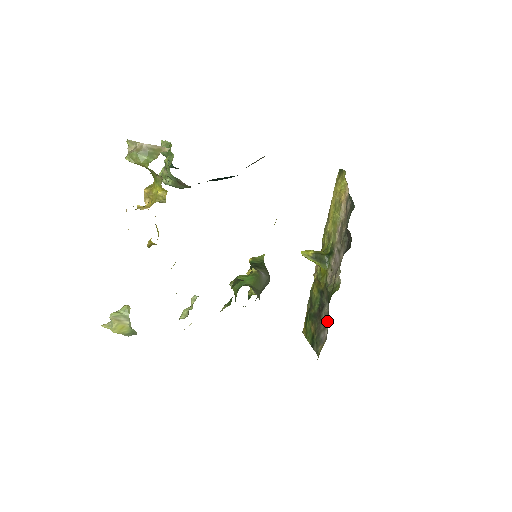
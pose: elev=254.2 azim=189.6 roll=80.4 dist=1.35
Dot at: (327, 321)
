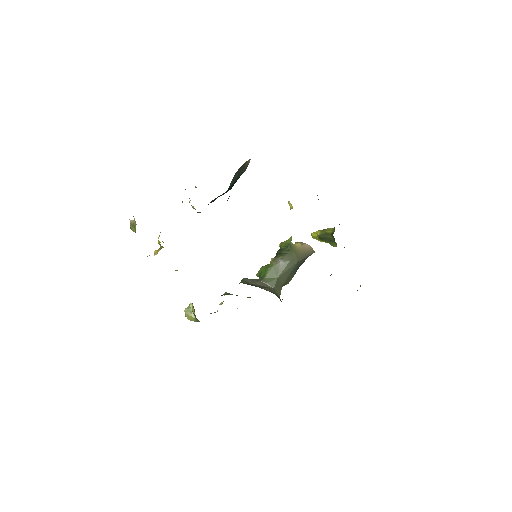
Dot at: occluded
